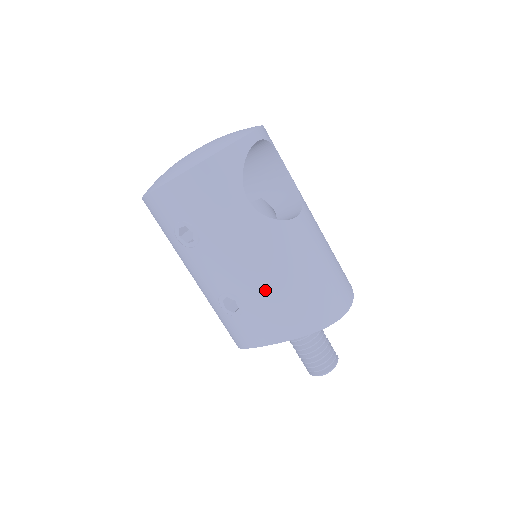
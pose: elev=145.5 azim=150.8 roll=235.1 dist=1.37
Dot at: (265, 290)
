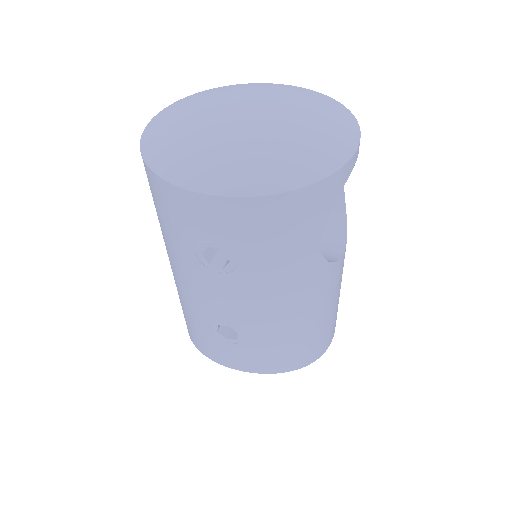
Dot at: (281, 332)
